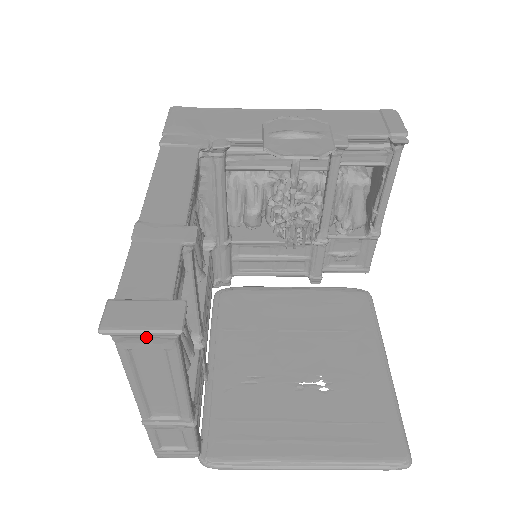
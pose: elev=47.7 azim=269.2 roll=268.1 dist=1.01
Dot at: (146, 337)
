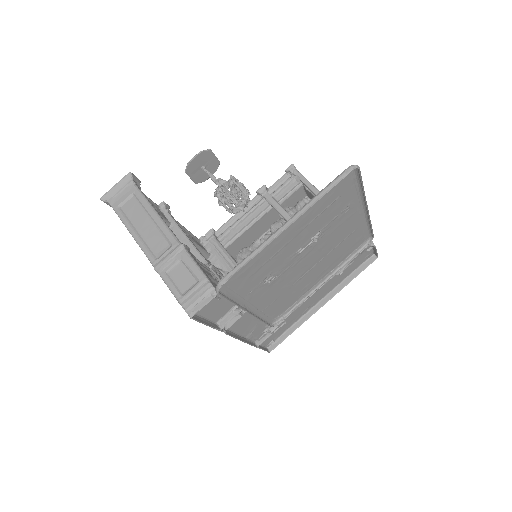
Dot at: (121, 191)
